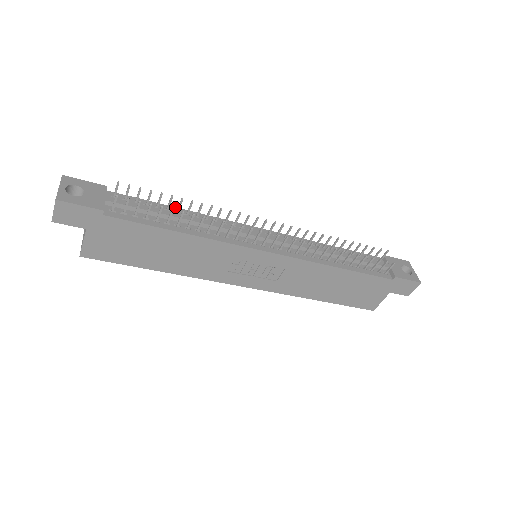
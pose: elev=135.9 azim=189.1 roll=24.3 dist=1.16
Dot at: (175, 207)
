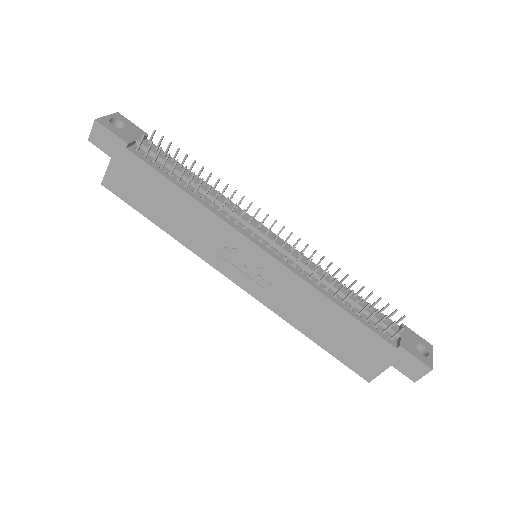
Dot at: occluded
